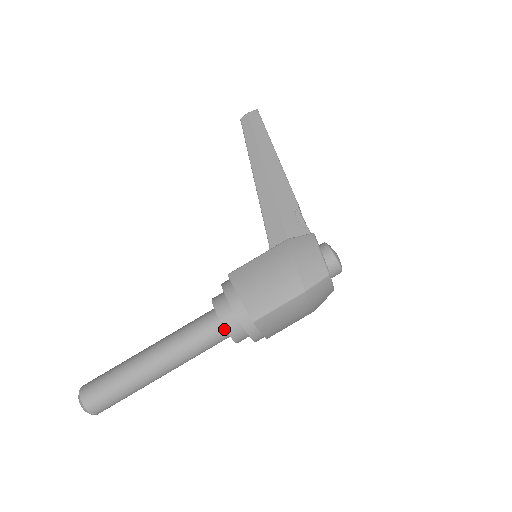
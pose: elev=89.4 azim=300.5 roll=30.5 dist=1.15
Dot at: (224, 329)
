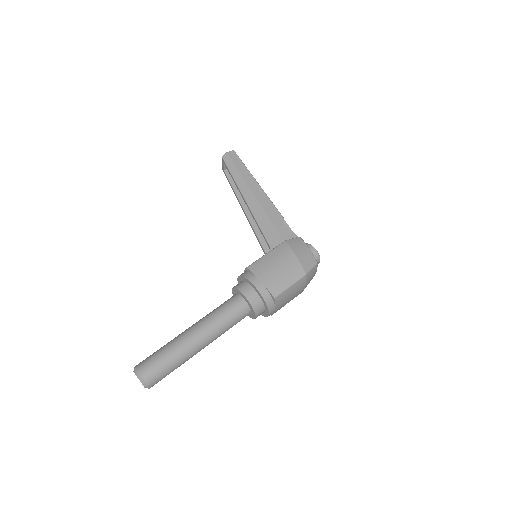
Dot at: (248, 308)
